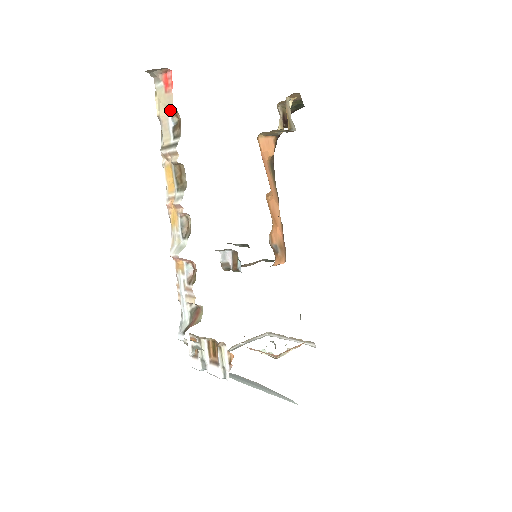
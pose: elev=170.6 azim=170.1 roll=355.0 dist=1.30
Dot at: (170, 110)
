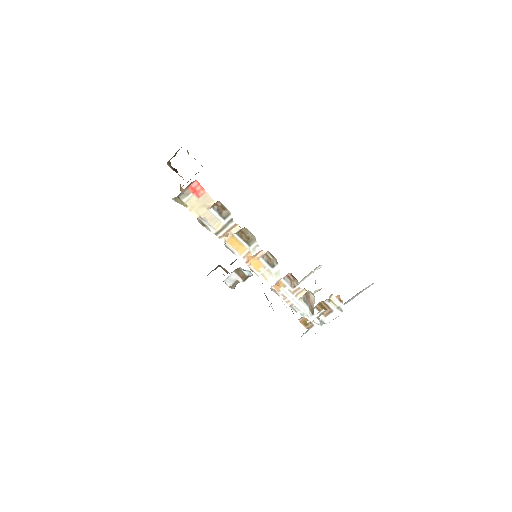
Dot at: (212, 204)
